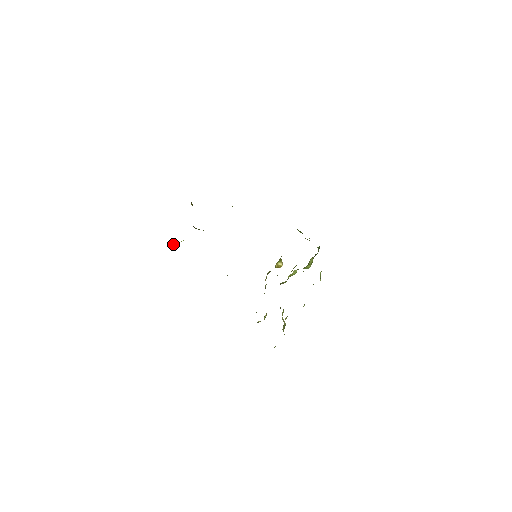
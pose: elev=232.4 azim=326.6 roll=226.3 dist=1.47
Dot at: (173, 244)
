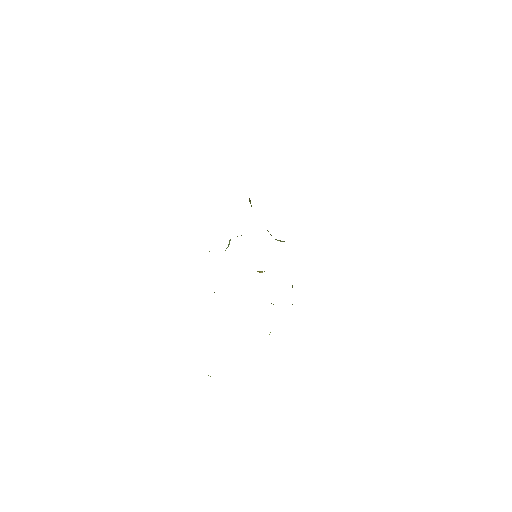
Dot at: occluded
